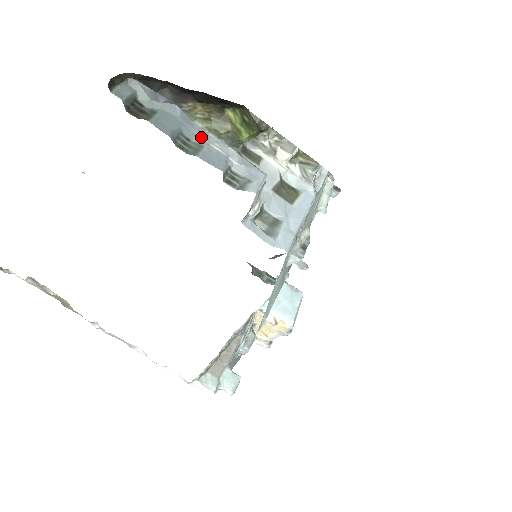
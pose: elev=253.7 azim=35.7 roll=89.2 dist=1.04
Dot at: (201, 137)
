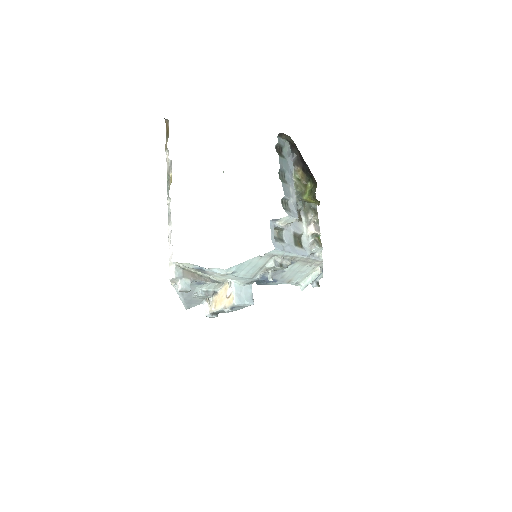
Dot at: (290, 181)
